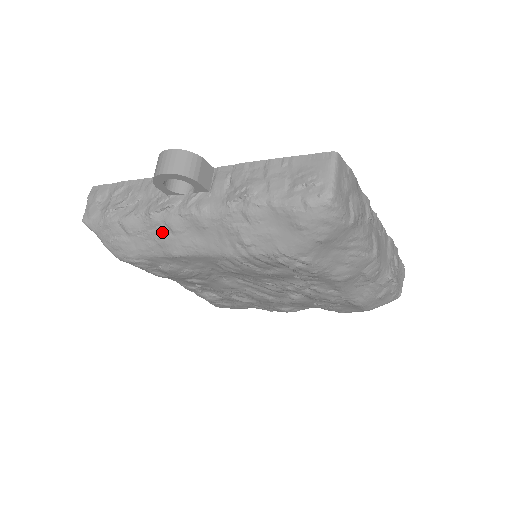
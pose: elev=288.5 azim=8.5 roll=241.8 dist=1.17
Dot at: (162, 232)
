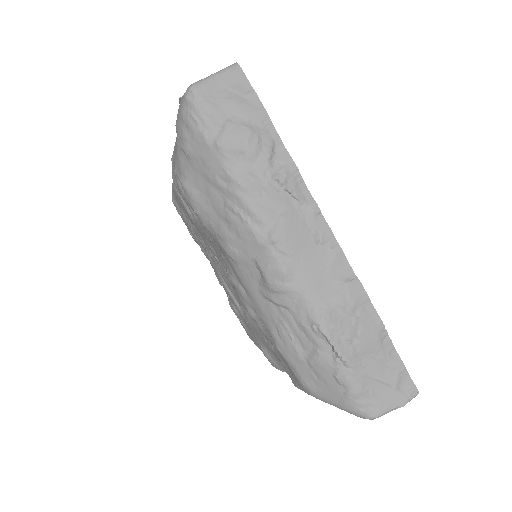
Dot at: occluded
